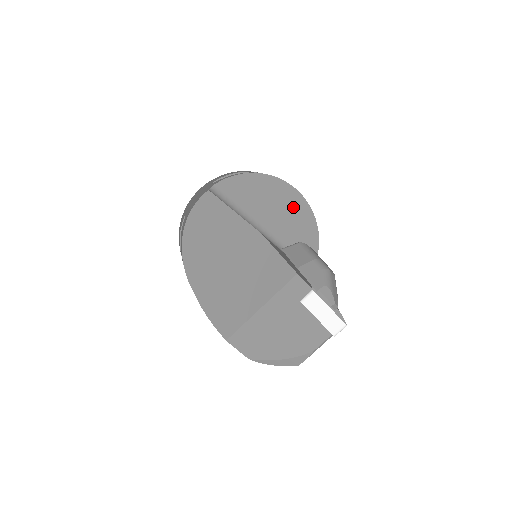
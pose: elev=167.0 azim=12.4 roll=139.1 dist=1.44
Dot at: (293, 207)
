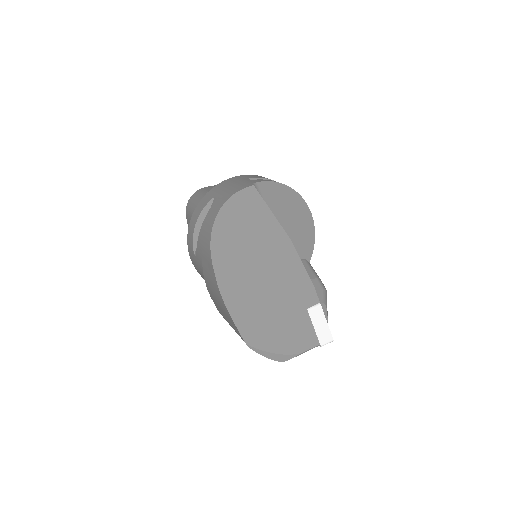
Dot at: (303, 227)
